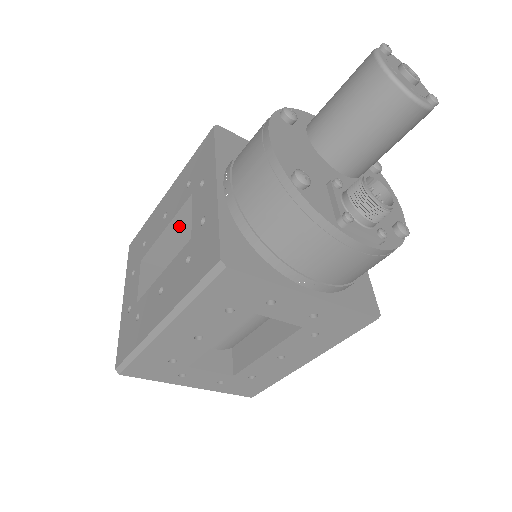
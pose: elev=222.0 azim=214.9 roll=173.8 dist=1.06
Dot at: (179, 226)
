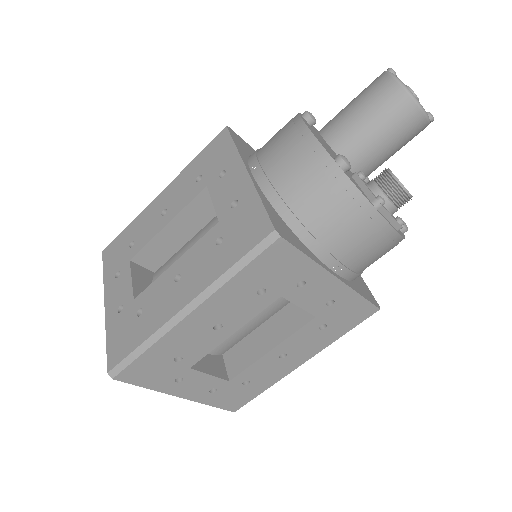
Dot at: (183, 221)
